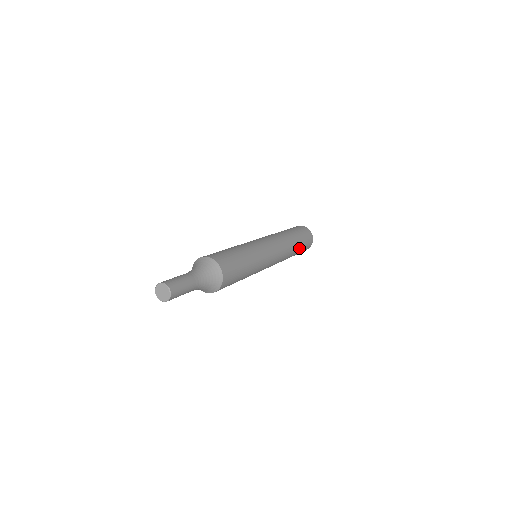
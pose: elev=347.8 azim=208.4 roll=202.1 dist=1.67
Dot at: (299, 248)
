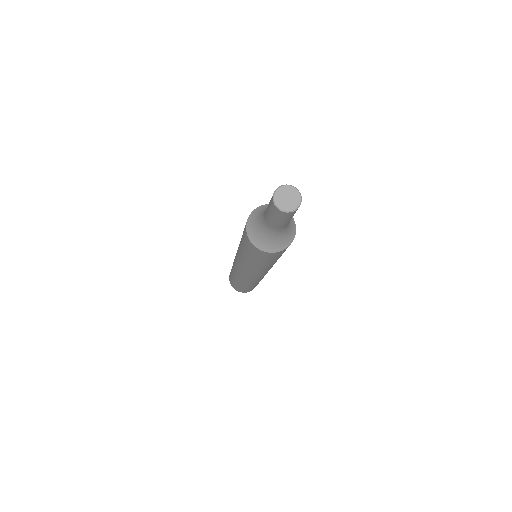
Dot at: occluded
